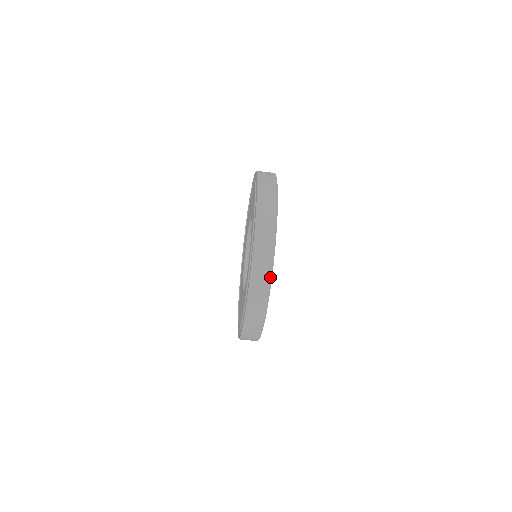
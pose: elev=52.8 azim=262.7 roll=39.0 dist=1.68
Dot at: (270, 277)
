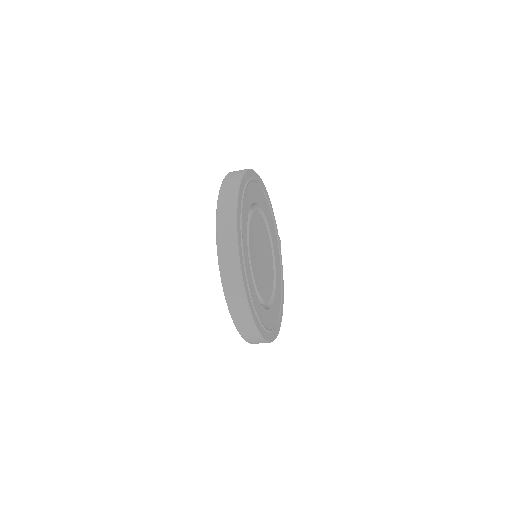
Dot at: (243, 292)
